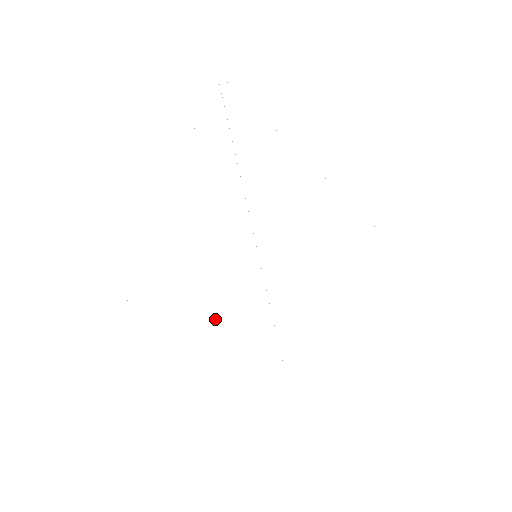
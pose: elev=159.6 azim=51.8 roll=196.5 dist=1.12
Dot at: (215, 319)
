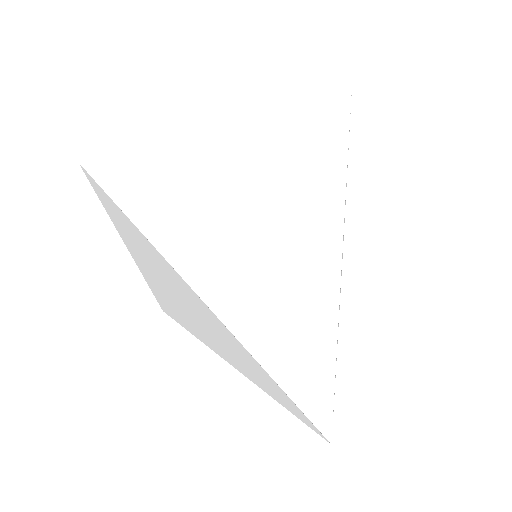
Dot at: occluded
